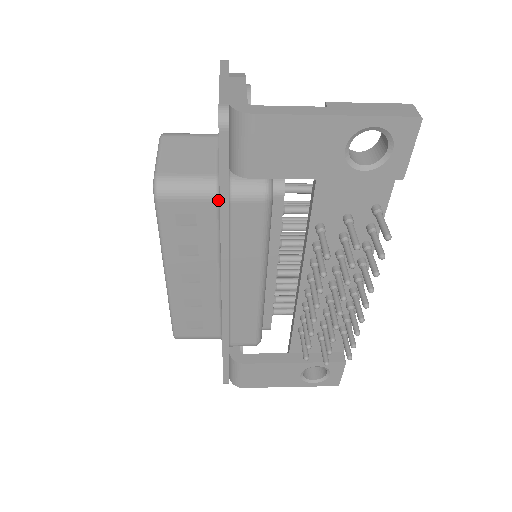
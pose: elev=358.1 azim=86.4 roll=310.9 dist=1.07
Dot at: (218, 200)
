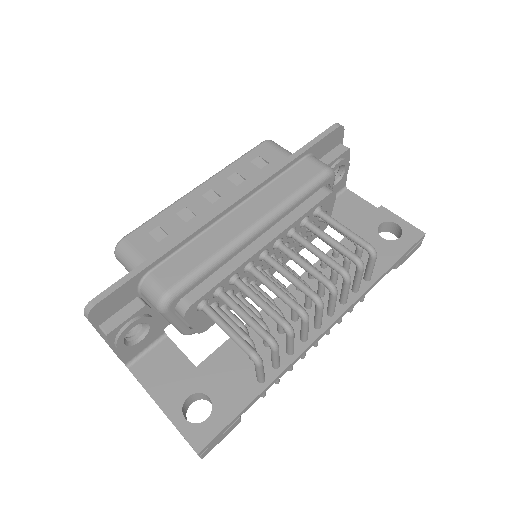
Dot at: occluded
